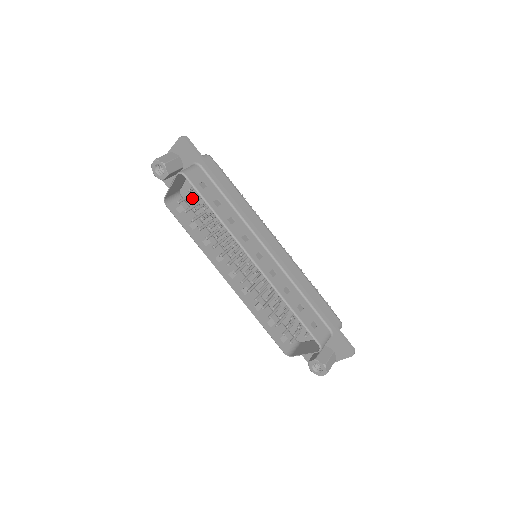
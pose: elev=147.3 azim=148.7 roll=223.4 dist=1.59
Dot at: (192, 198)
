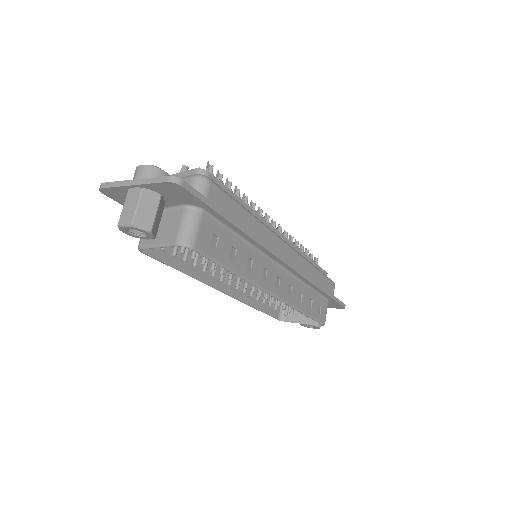
Dot at: occluded
